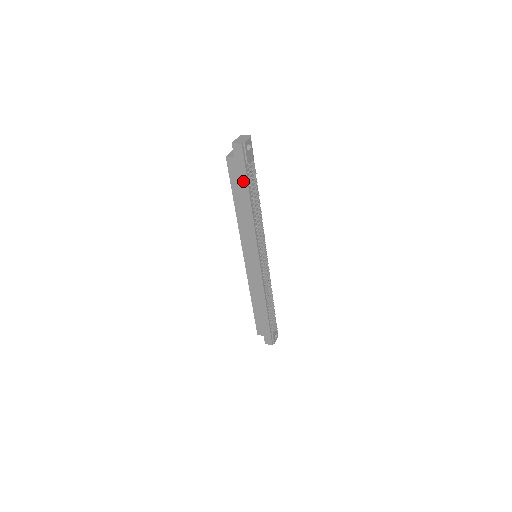
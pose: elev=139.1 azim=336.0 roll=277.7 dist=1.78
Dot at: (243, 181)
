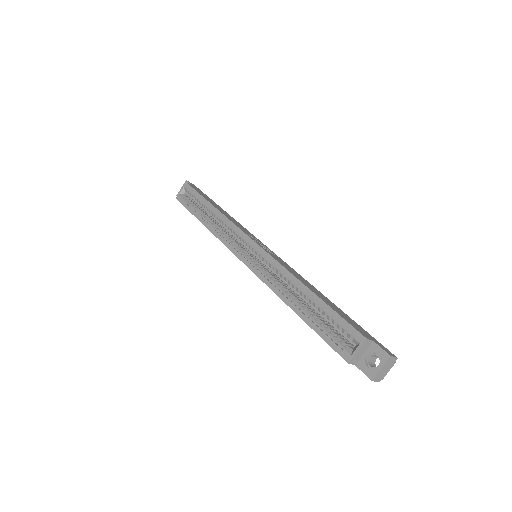
Dot at: occluded
